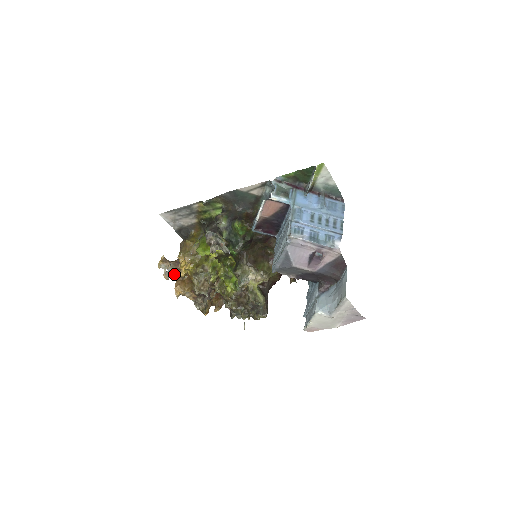
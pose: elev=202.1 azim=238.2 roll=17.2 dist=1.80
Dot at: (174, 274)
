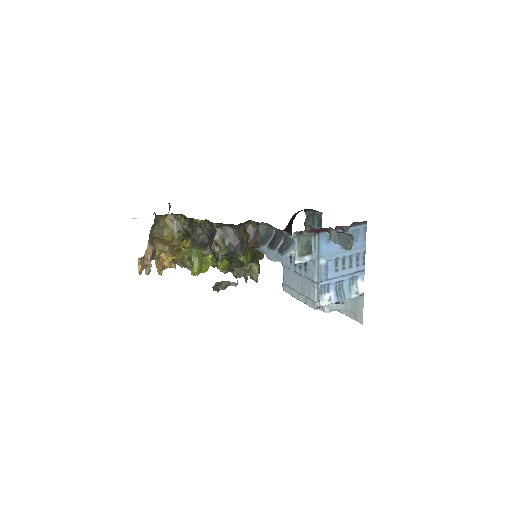
Dot at: (152, 259)
